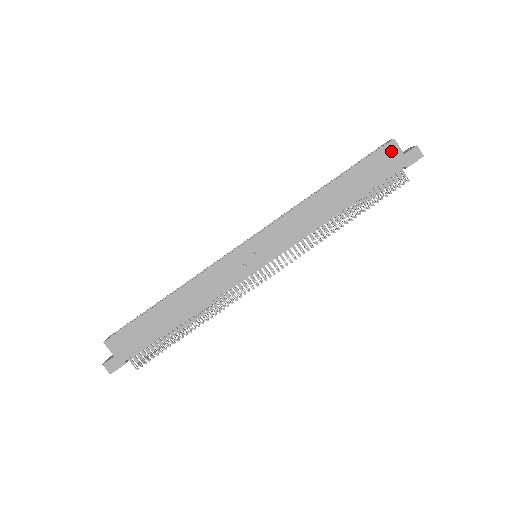
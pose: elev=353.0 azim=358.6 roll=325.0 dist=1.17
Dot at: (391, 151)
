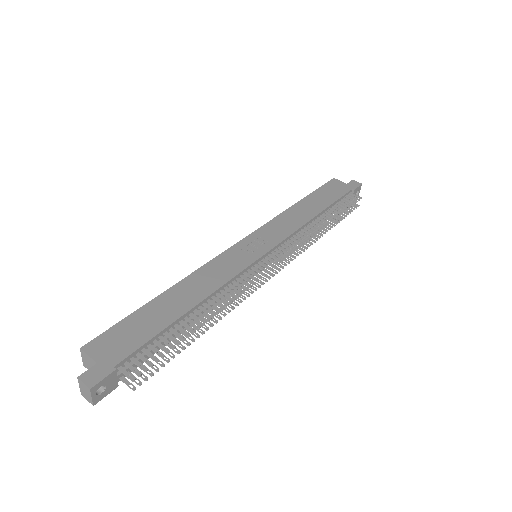
Dot at: (336, 183)
